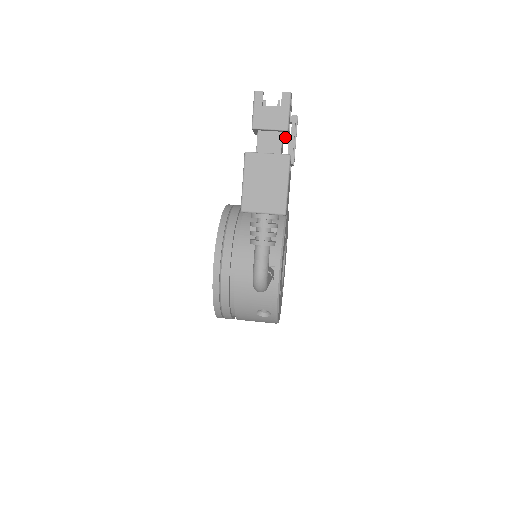
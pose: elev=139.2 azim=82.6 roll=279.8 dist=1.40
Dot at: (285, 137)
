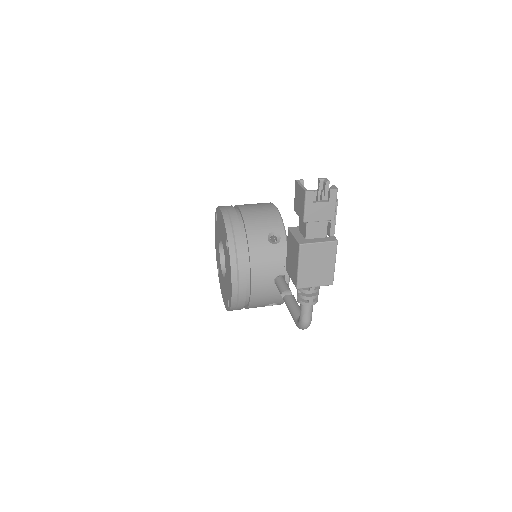
Dot at: occluded
